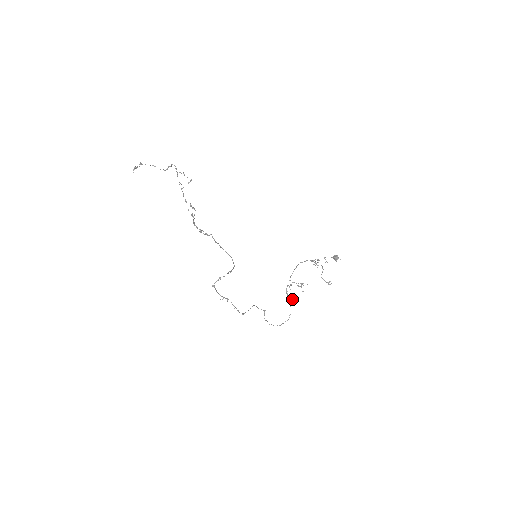
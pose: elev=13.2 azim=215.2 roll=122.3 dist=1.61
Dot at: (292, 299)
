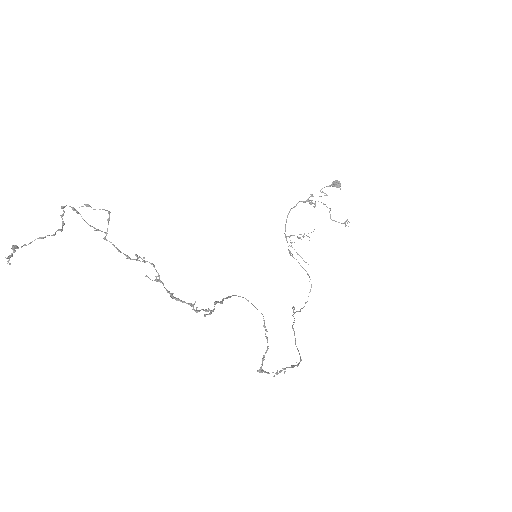
Dot at: (303, 260)
